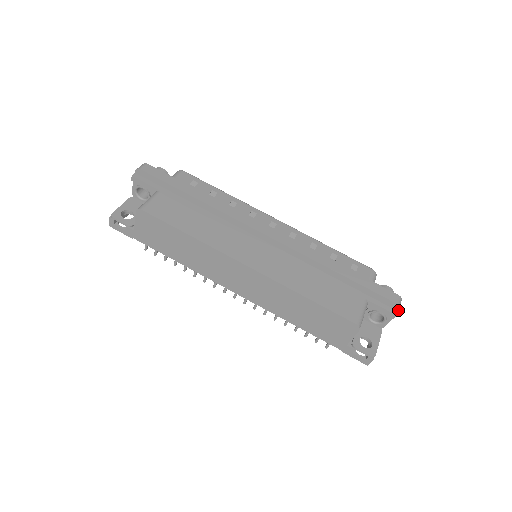
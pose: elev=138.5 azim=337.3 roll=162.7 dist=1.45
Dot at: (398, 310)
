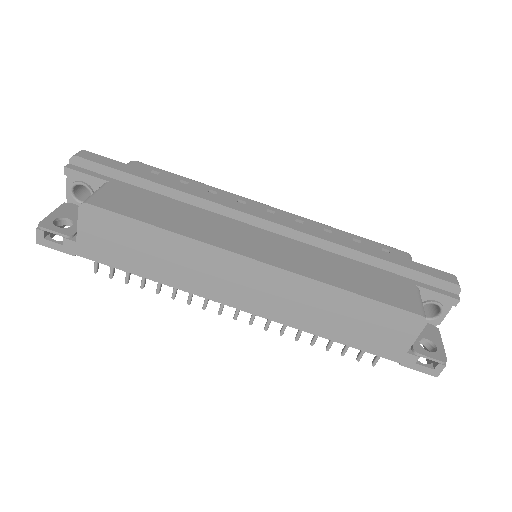
Dot at: (459, 293)
